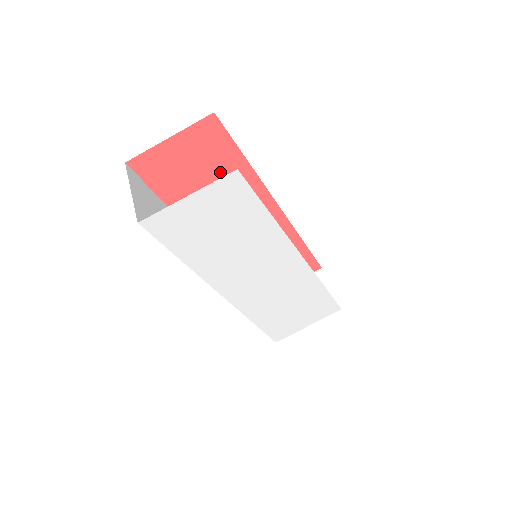
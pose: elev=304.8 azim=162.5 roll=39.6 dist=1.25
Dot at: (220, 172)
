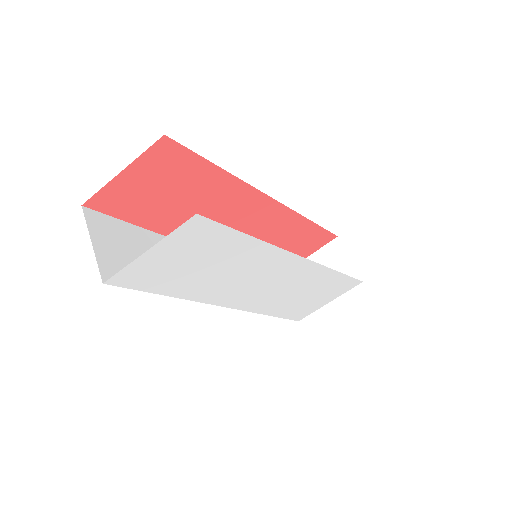
Dot at: (193, 186)
